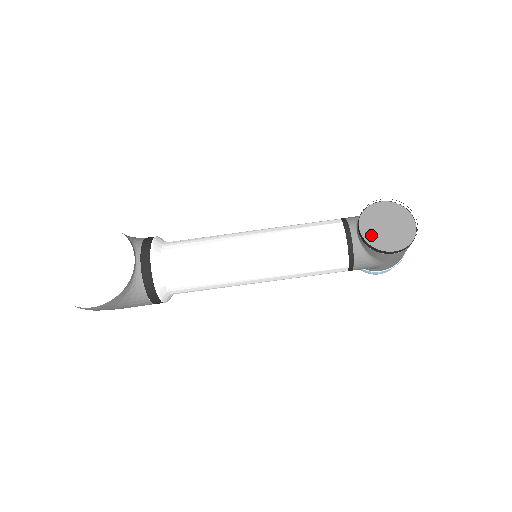
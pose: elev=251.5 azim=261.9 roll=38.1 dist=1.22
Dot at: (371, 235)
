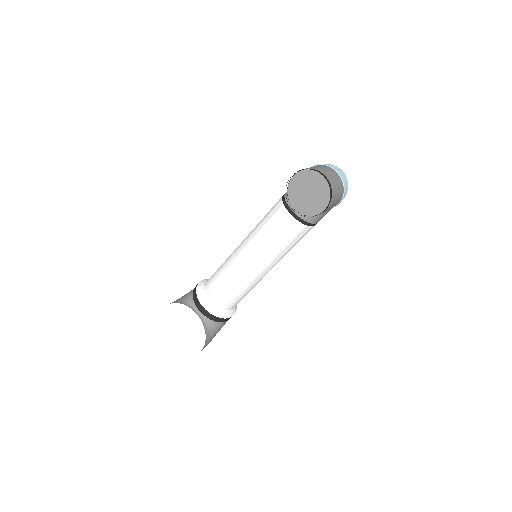
Dot at: (304, 206)
